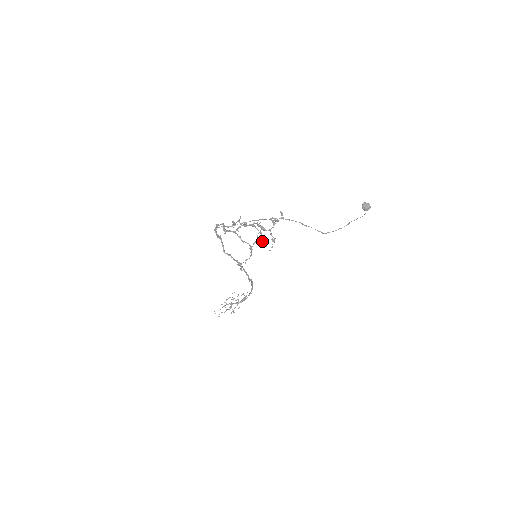
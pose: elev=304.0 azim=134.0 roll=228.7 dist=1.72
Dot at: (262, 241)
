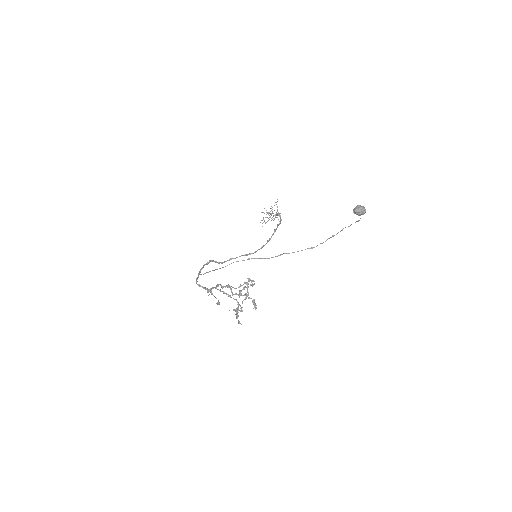
Dot at: (248, 283)
